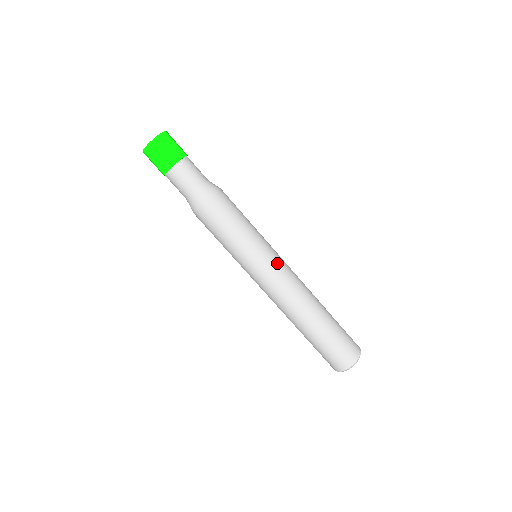
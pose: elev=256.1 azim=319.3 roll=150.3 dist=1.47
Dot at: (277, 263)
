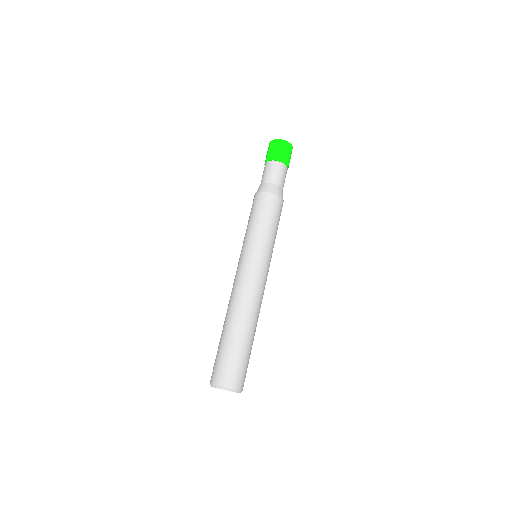
Dot at: (256, 266)
